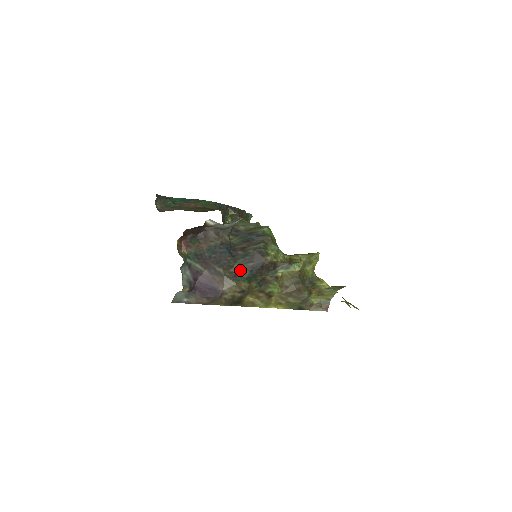
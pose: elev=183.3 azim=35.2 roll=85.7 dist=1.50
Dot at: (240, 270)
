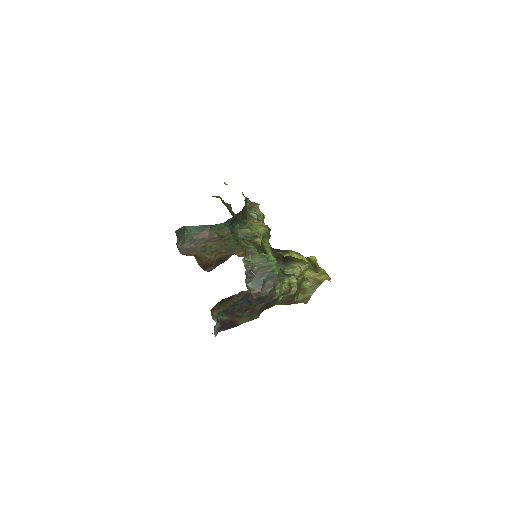
Dot at: (254, 309)
